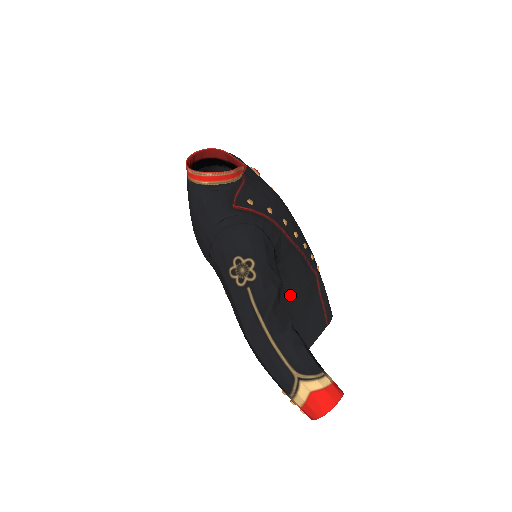
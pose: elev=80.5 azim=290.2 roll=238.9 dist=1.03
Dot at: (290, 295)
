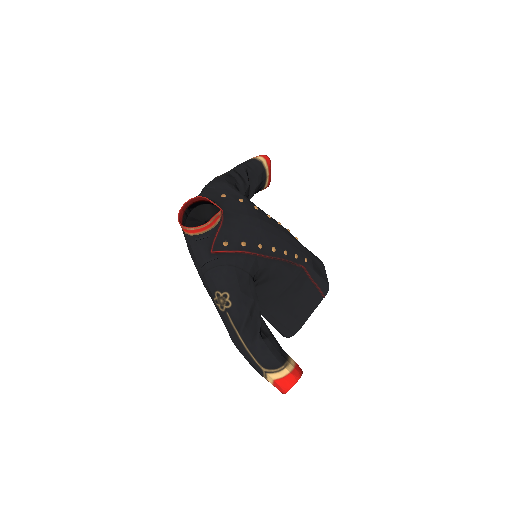
Dot at: (280, 290)
